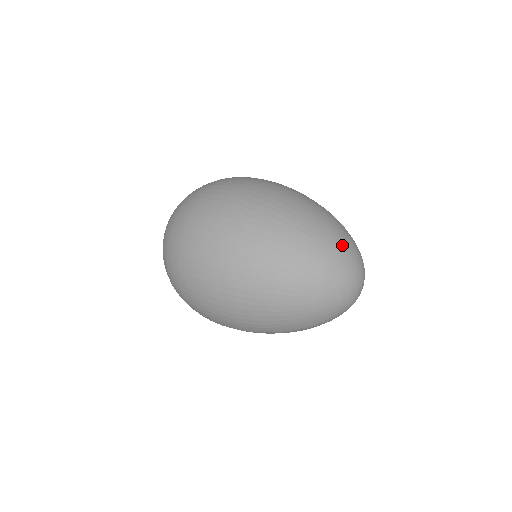
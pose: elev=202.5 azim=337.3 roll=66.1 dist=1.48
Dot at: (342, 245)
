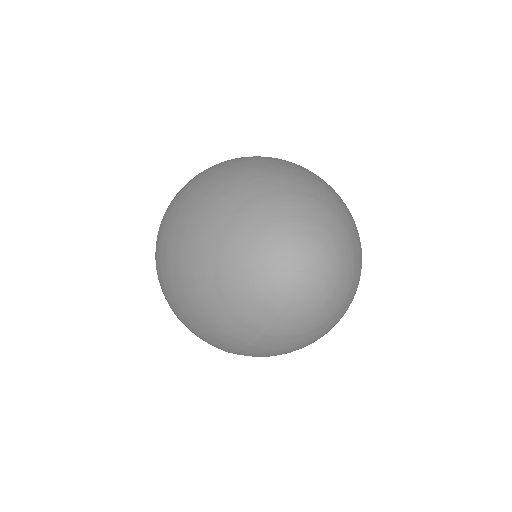
Dot at: (256, 210)
